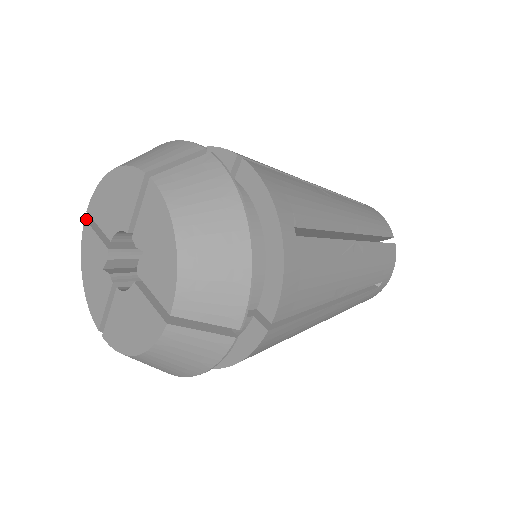
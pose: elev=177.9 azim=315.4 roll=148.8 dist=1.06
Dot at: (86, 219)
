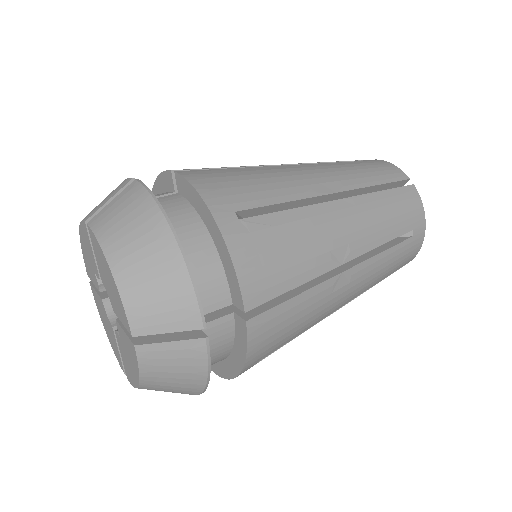
Dot at: (86, 223)
